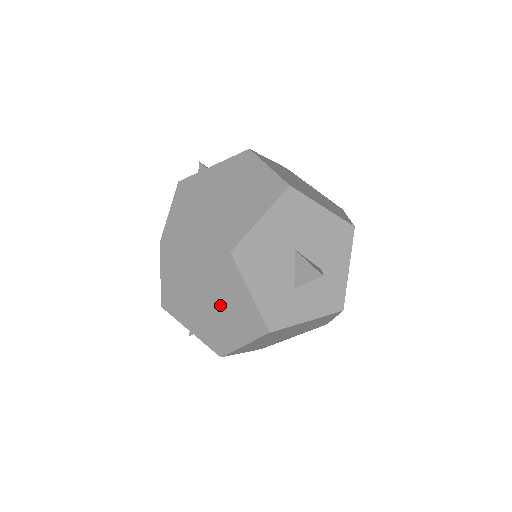
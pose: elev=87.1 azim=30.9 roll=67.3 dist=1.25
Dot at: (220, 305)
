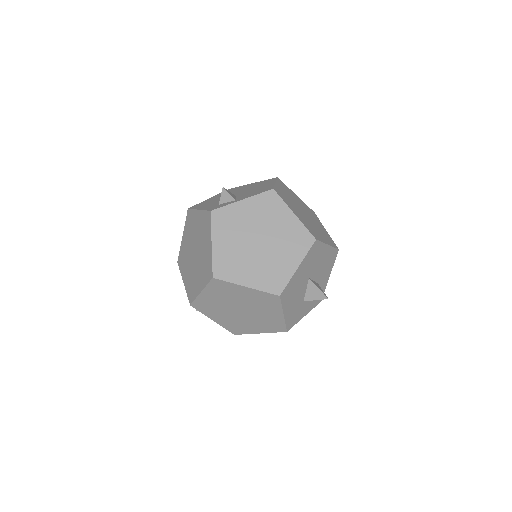
Dot at: (252, 315)
